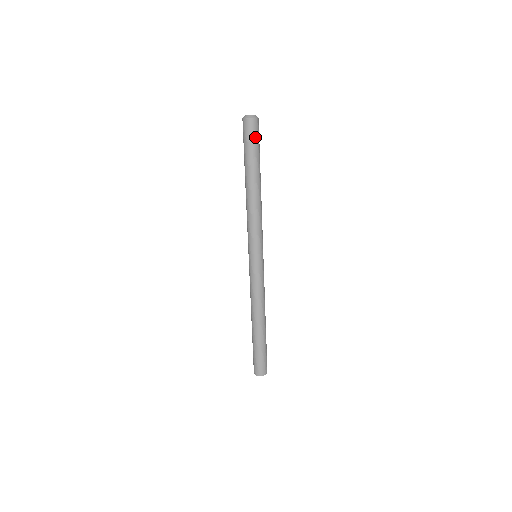
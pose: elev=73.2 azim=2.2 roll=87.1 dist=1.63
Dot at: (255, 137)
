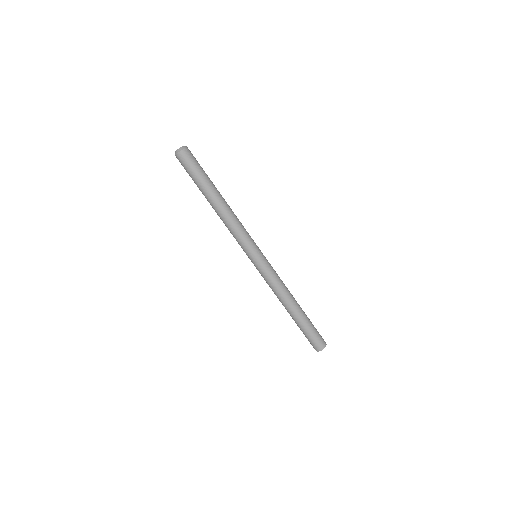
Dot at: (190, 166)
